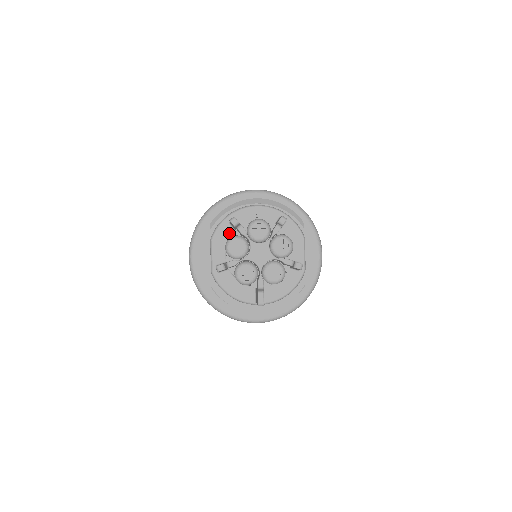
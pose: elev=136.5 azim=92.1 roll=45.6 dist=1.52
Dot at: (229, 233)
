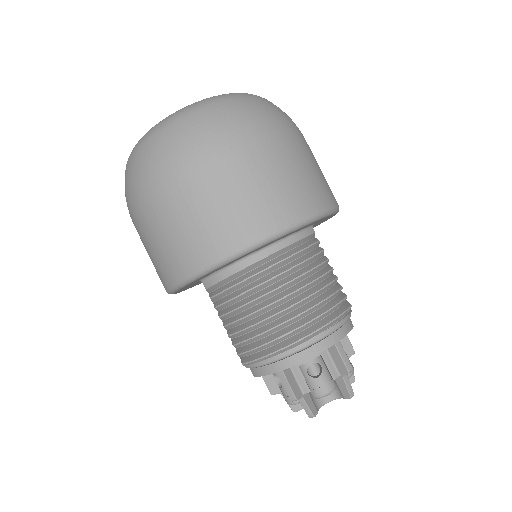
Dot at: occluded
